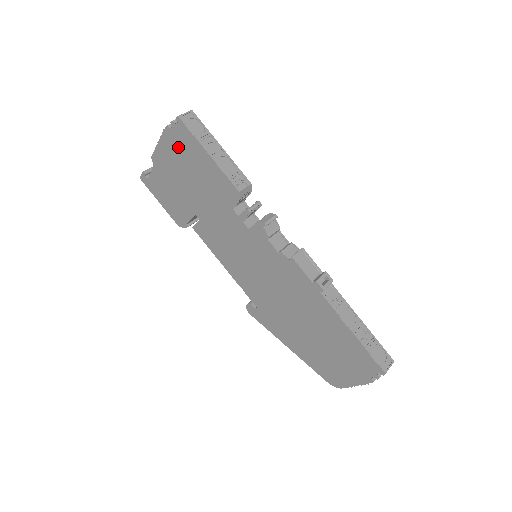
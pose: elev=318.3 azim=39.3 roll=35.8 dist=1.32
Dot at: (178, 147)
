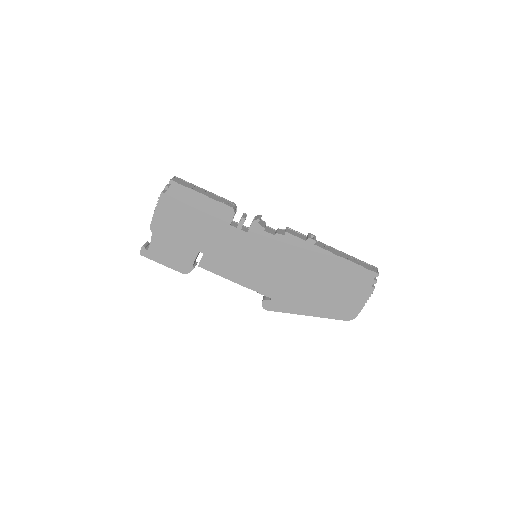
Dot at: (174, 204)
